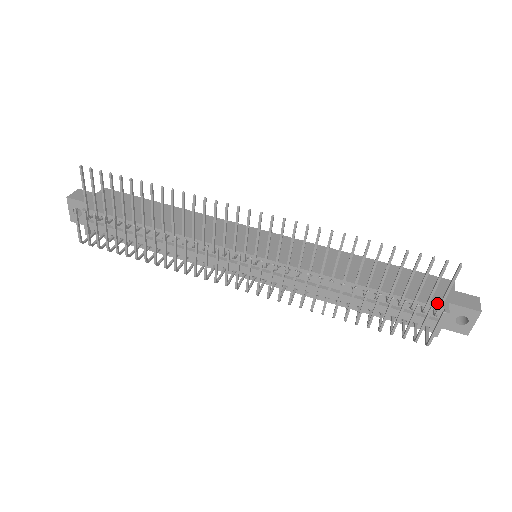
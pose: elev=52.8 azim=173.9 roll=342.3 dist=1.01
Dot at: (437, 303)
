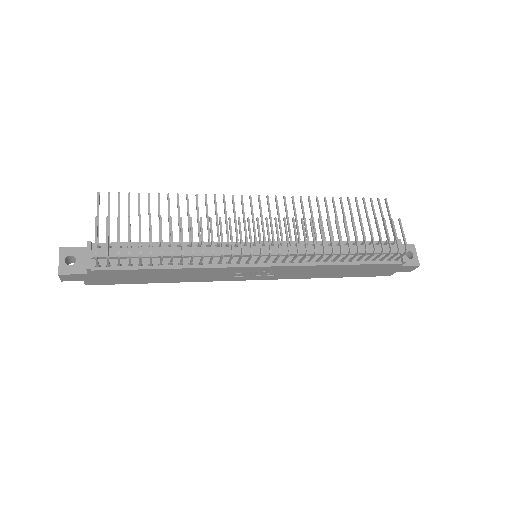
Dot at: occluded
